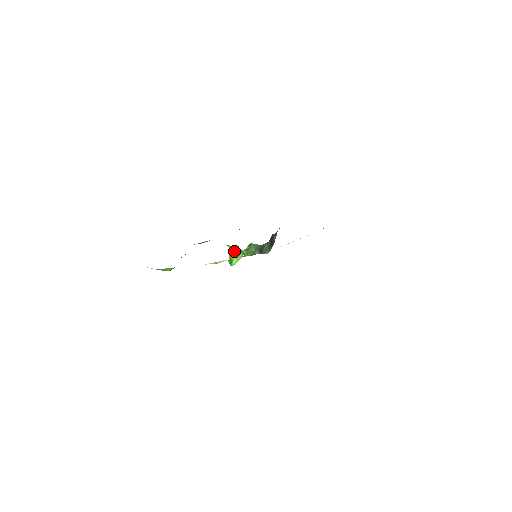
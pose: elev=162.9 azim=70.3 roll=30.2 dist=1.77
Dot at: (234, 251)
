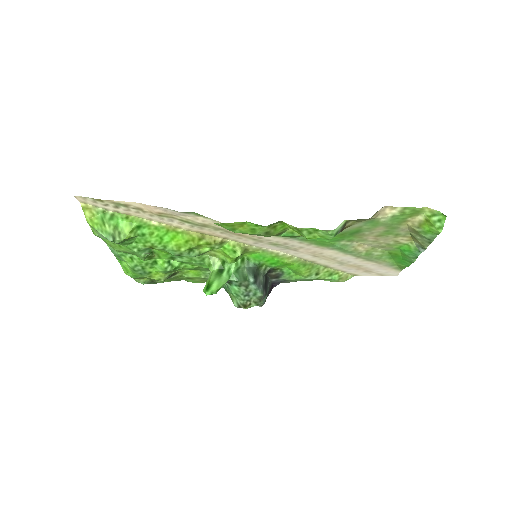
Dot at: (217, 272)
